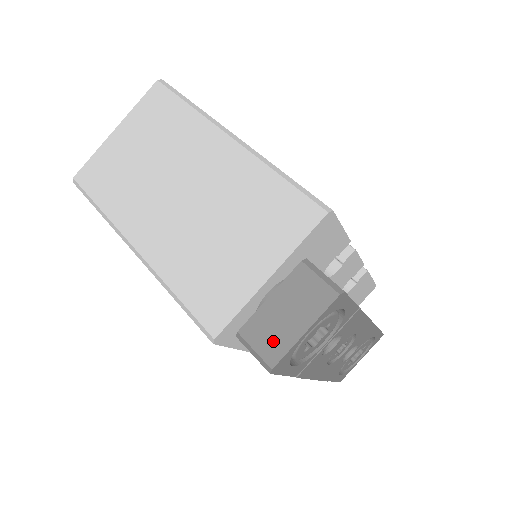
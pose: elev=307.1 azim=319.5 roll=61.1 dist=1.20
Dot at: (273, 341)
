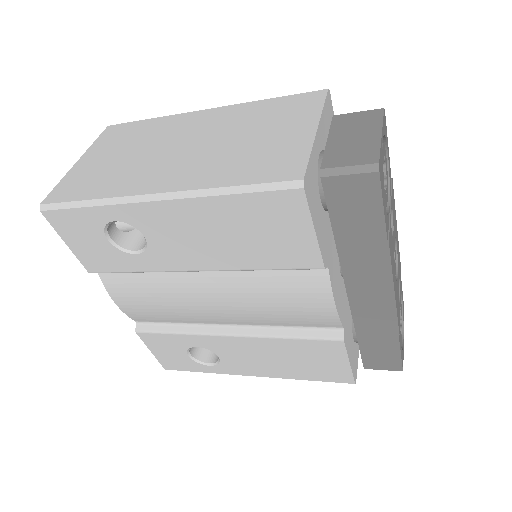
Dot at: (360, 152)
